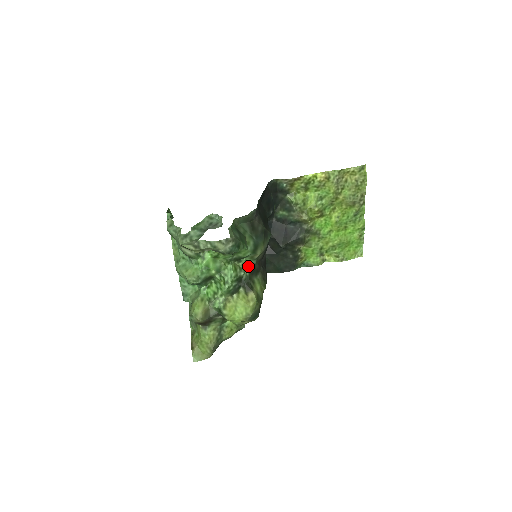
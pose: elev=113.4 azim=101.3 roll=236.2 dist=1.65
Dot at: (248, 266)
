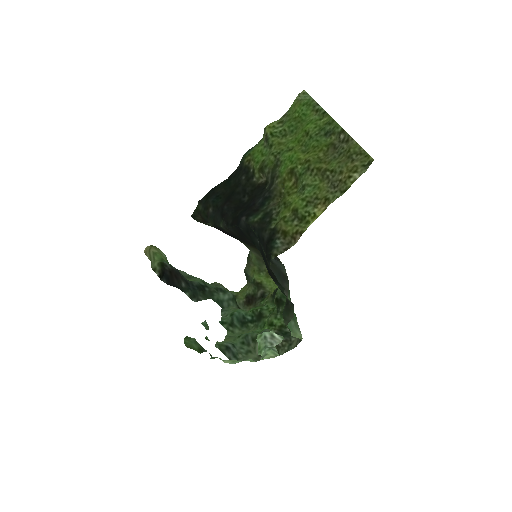
Dot at: (278, 288)
